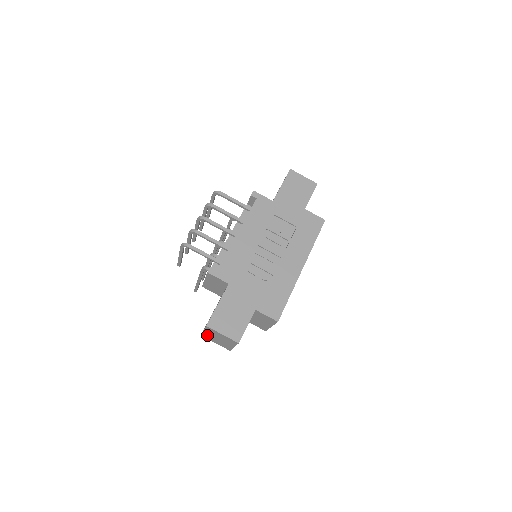
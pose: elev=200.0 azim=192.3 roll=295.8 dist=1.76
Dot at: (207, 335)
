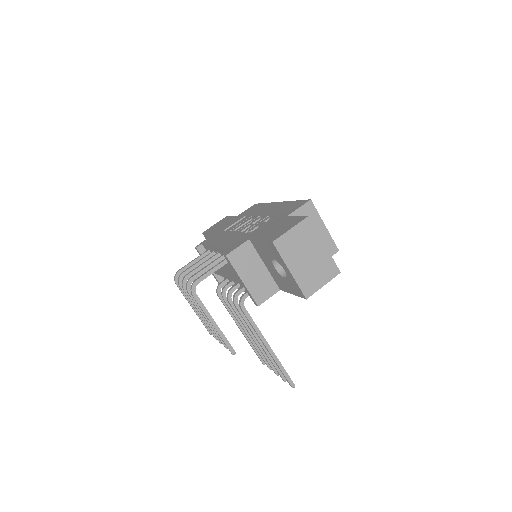
Dot at: (302, 278)
